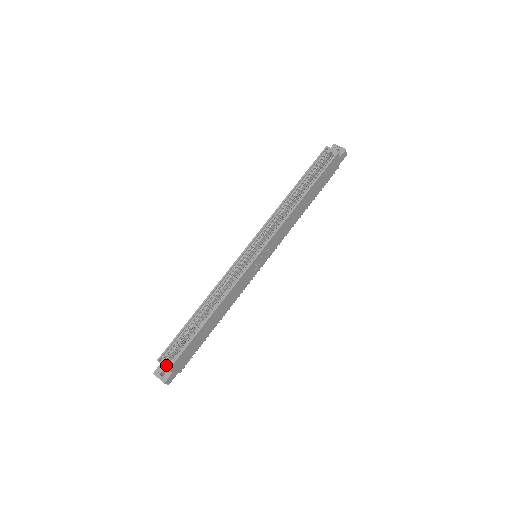
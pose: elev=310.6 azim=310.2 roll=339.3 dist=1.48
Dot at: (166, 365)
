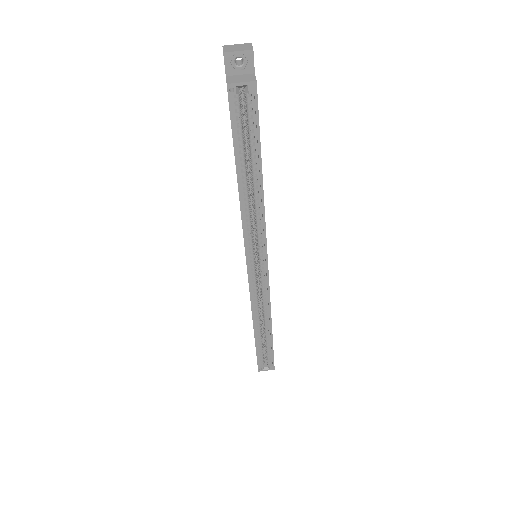
Dot at: (269, 369)
